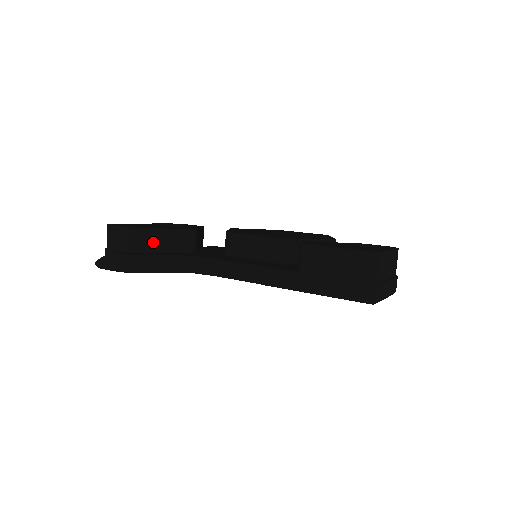
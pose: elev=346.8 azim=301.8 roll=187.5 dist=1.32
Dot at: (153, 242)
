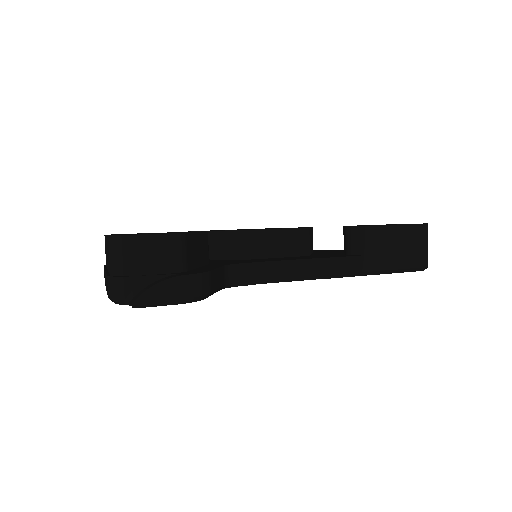
Dot at: (193, 253)
